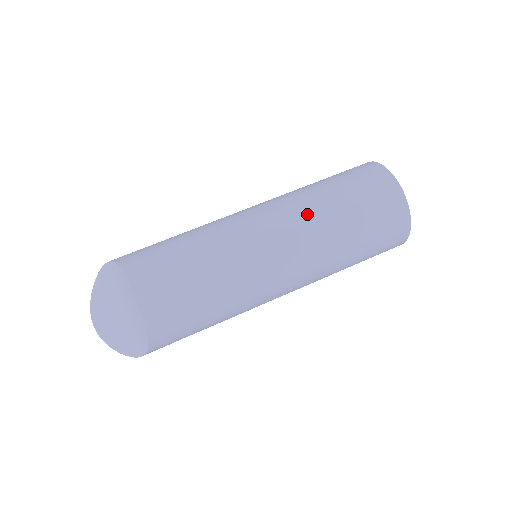
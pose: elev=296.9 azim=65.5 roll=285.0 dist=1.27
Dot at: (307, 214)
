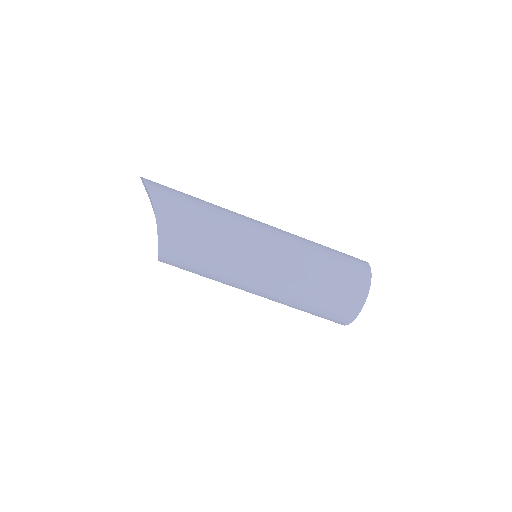
Dot at: (282, 302)
